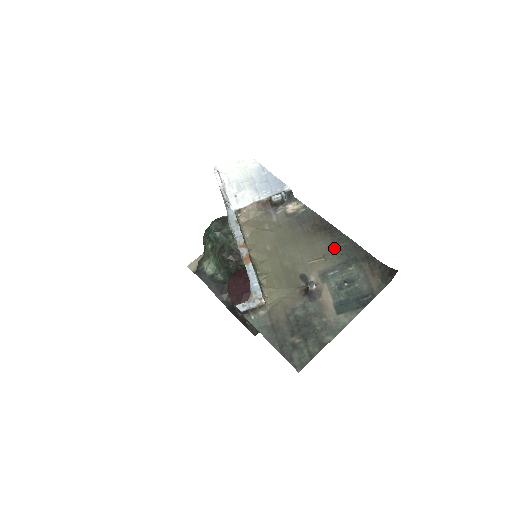
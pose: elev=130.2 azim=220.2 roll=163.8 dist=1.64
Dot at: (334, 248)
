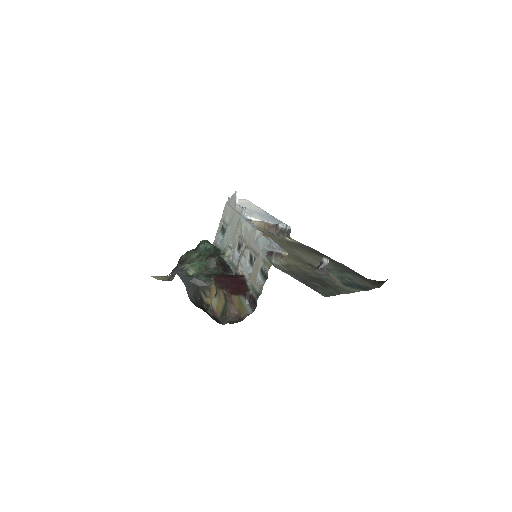
Dot at: (330, 262)
